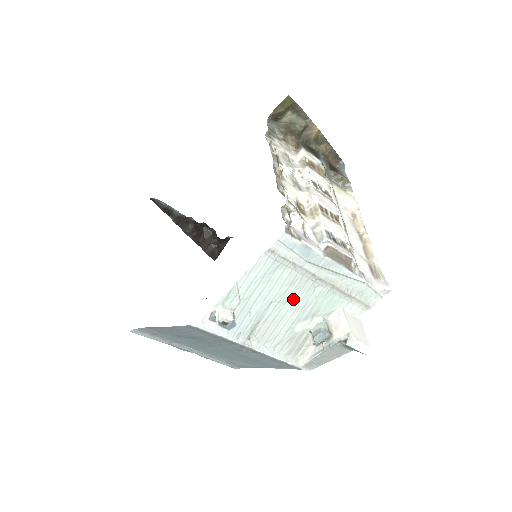
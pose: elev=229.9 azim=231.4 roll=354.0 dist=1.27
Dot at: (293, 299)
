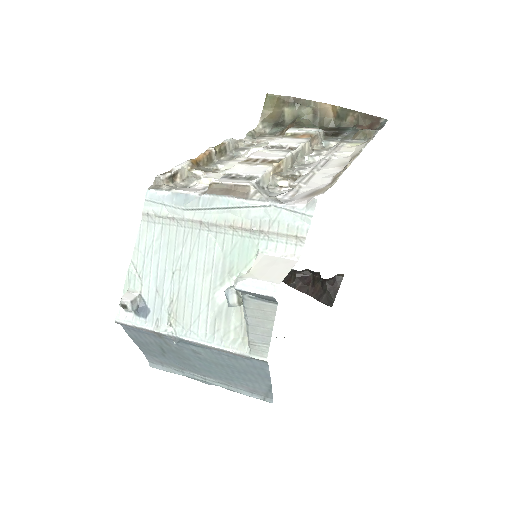
Dot at: (195, 261)
